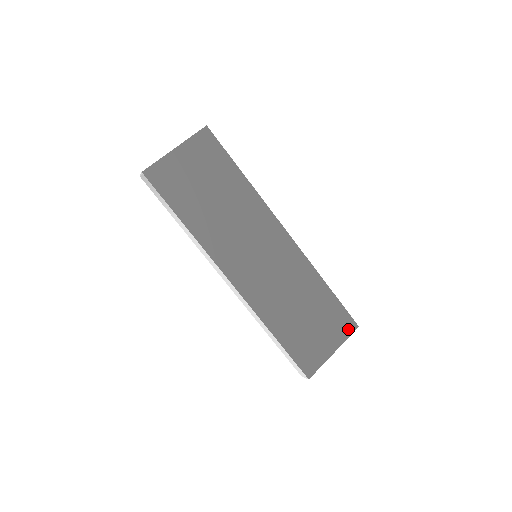
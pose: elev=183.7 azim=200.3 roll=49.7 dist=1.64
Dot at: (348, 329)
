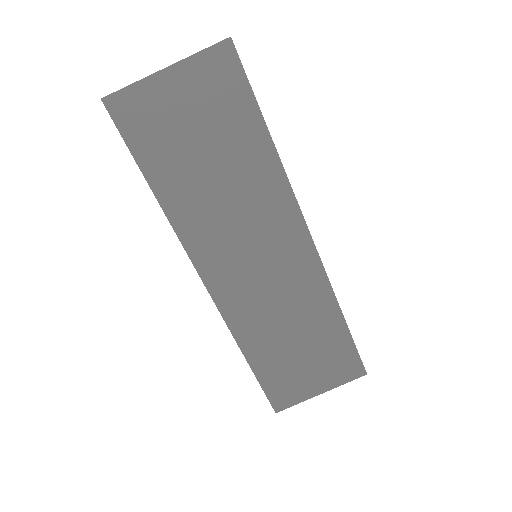
Dot at: (351, 374)
